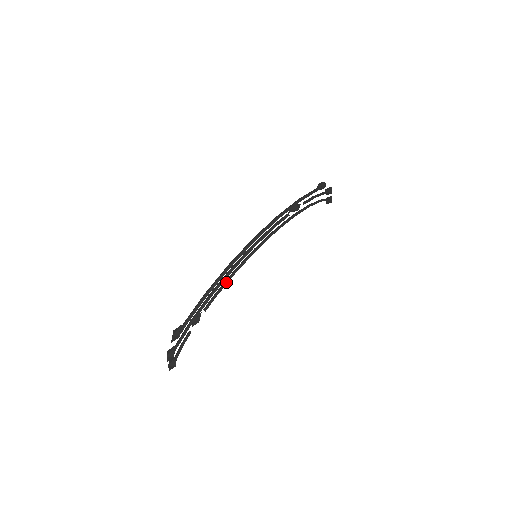
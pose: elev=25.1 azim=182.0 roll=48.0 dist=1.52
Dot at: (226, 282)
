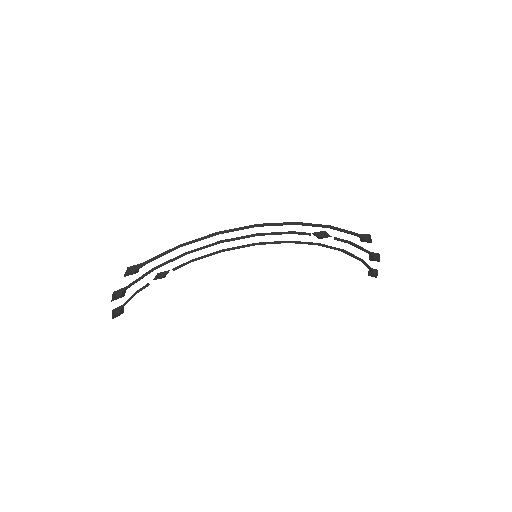
Dot at: (209, 254)
